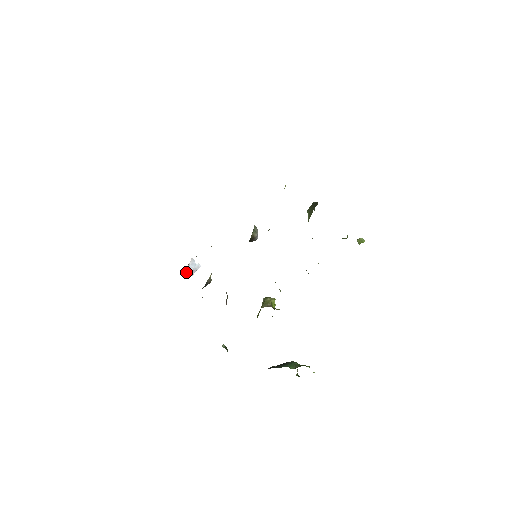
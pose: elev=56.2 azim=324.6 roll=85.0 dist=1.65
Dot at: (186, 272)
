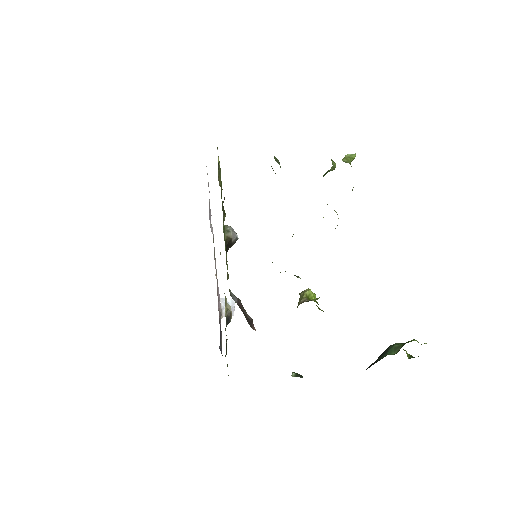
Dot at: occluded
